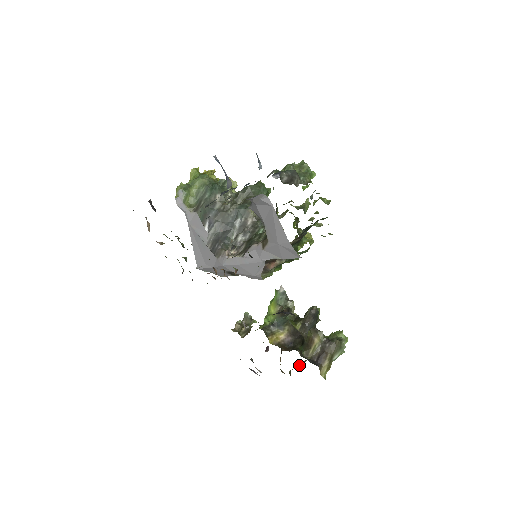
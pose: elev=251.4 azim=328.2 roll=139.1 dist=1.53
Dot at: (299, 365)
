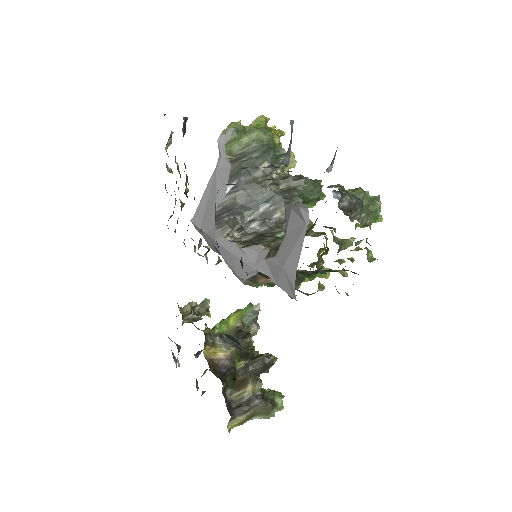
Dot at: occluded
